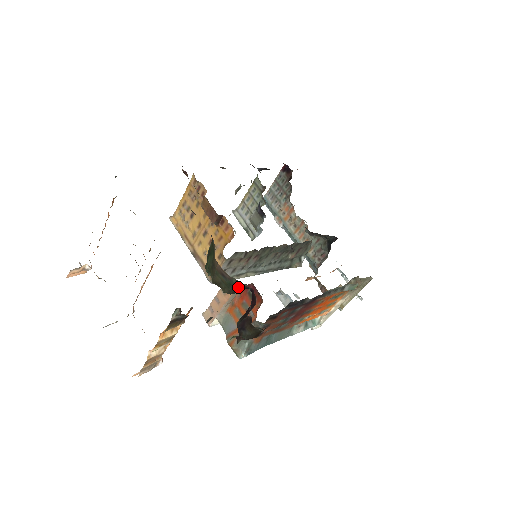
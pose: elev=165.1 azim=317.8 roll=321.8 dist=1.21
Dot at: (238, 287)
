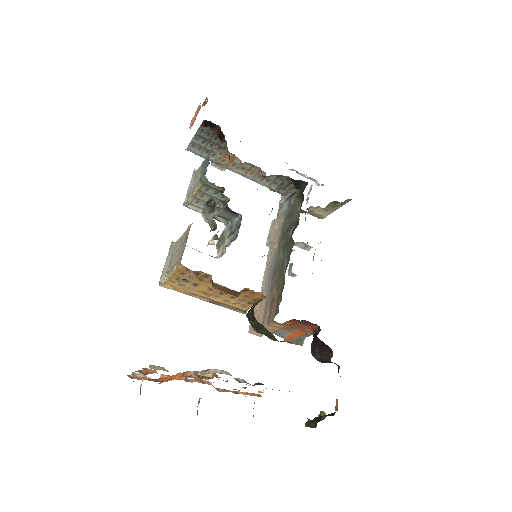
Dot at: occluded
